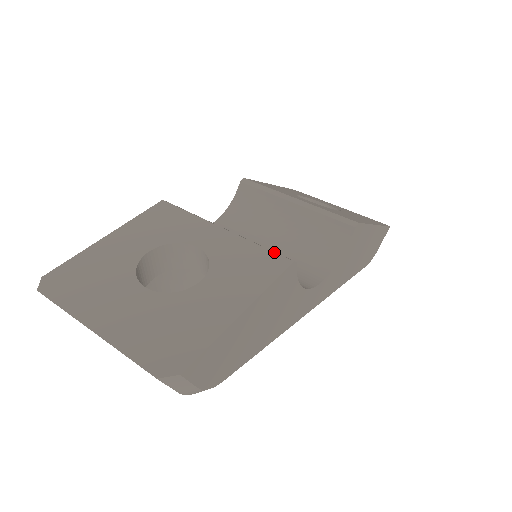
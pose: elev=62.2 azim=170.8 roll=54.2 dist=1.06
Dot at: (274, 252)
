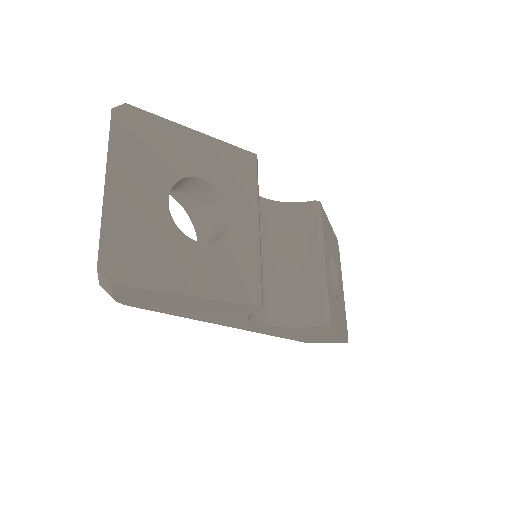
Dot at: (261, 284)
